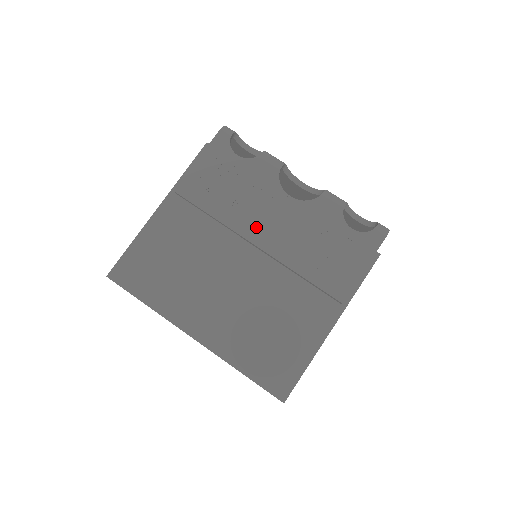
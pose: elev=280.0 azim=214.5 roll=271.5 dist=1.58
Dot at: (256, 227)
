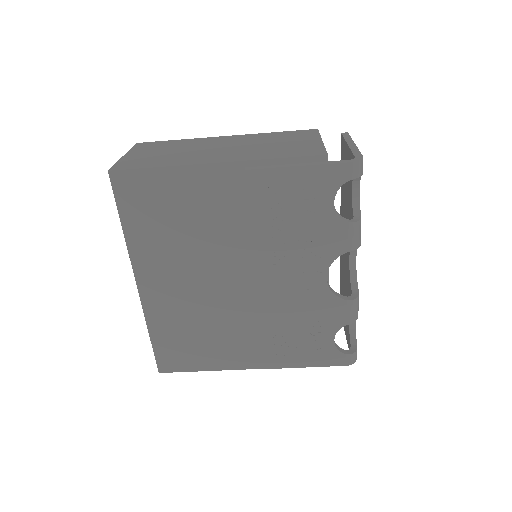
Dot at: (273, 271)
